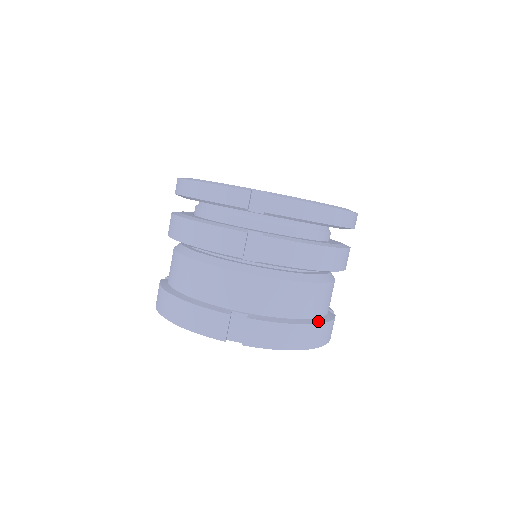
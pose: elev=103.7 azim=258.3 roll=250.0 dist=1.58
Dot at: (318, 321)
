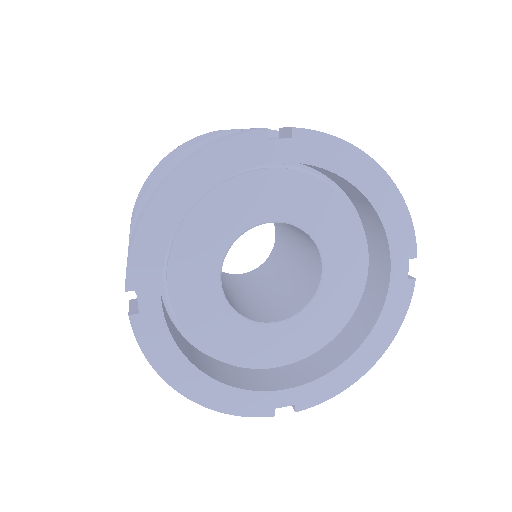
Dot at: occluded
